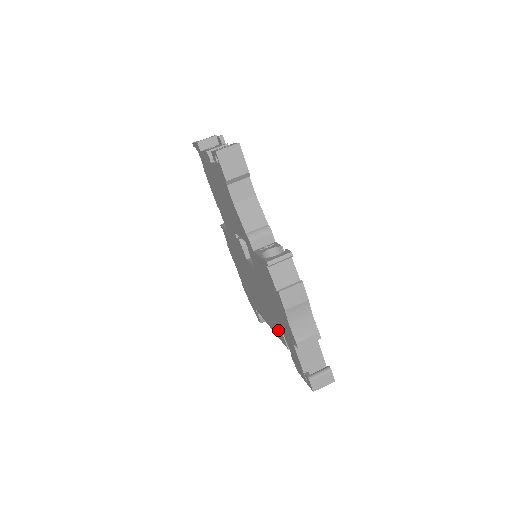
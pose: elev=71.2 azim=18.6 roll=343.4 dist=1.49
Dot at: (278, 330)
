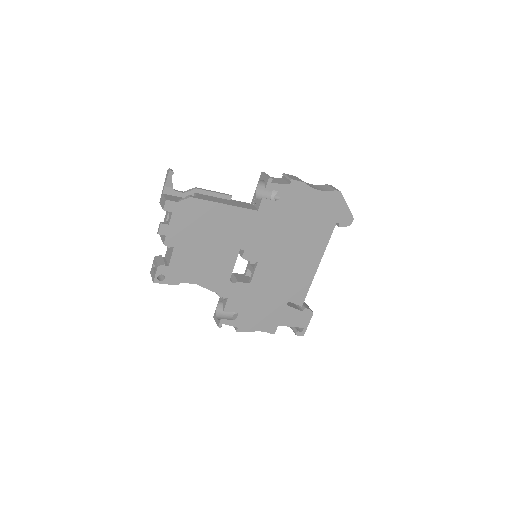
Dot at: occluded
